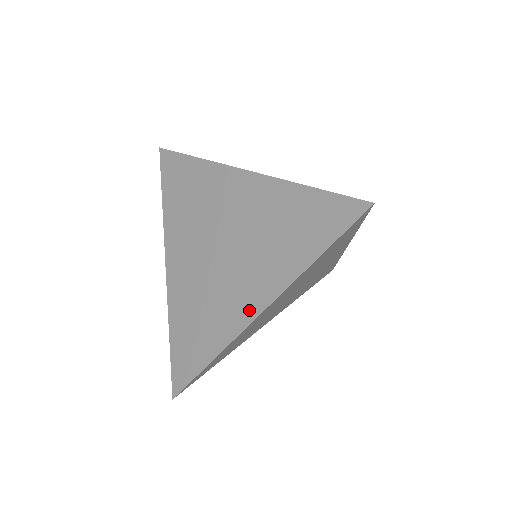
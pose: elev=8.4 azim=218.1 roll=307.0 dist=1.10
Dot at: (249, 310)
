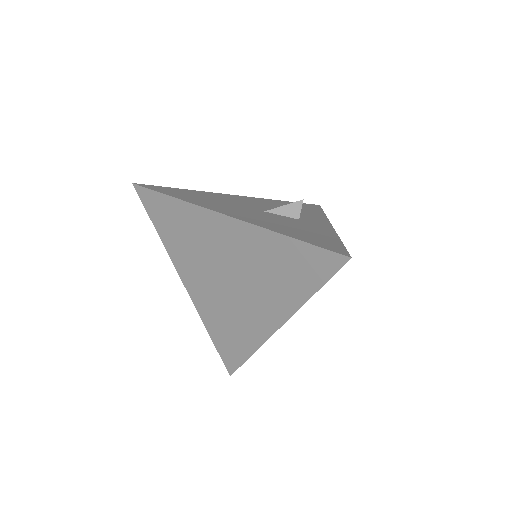
Dot at: (269, 325)
